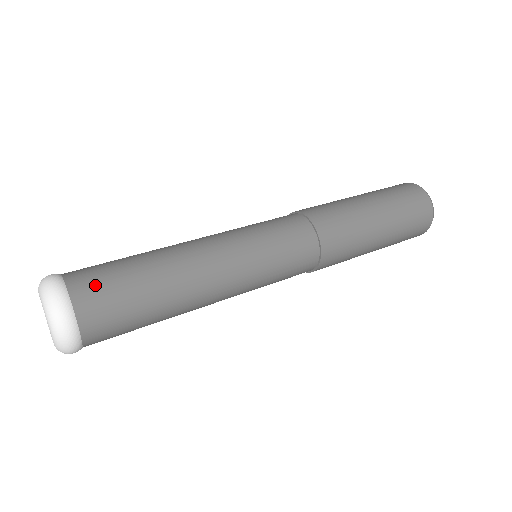
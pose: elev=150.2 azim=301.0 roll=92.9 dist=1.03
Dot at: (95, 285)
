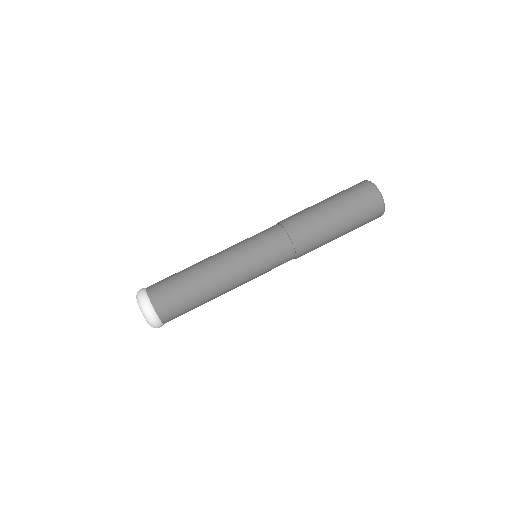
Dot at: (171, 311)
